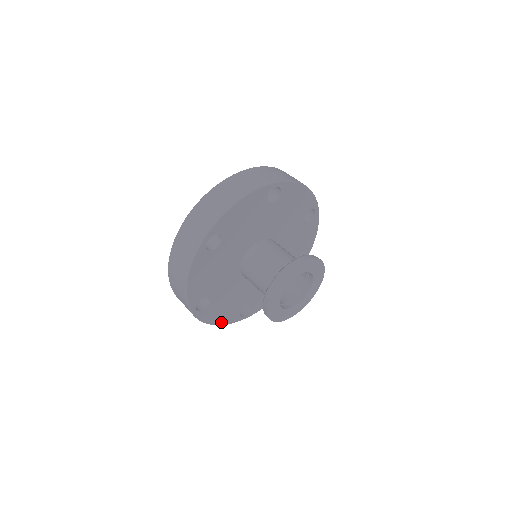
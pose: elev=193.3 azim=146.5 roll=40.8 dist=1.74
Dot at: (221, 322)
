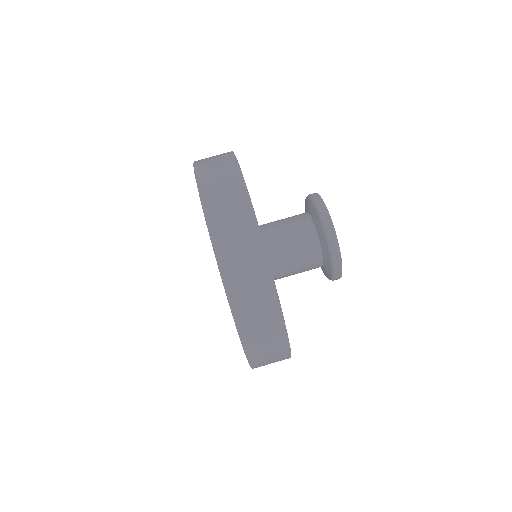
Dot at: occluded
